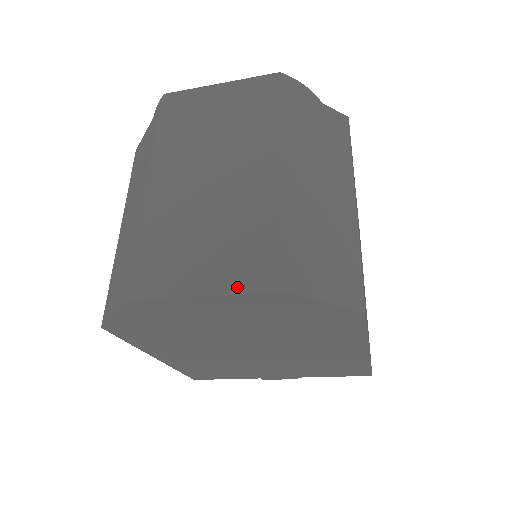
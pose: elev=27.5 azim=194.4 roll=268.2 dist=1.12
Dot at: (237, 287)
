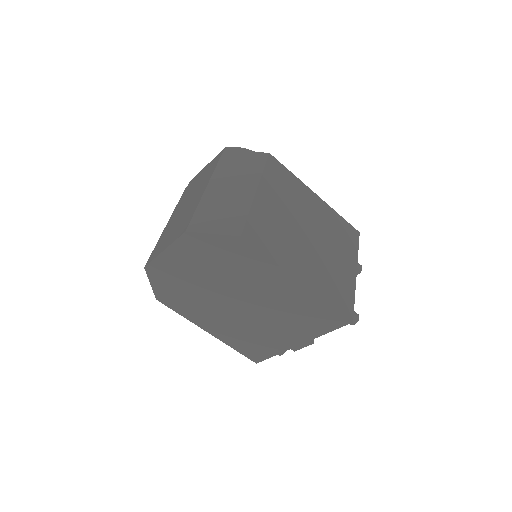
Dot at: (175, 239)
